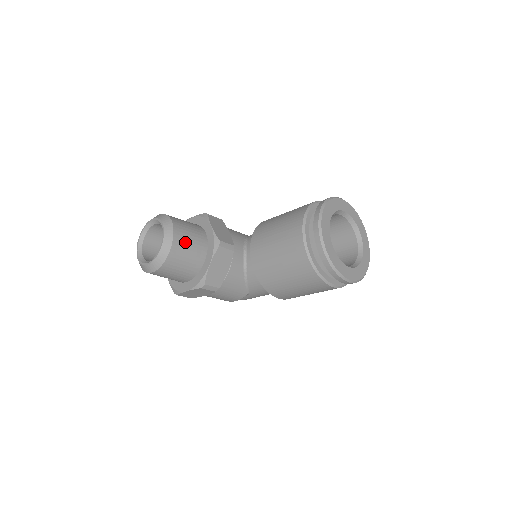
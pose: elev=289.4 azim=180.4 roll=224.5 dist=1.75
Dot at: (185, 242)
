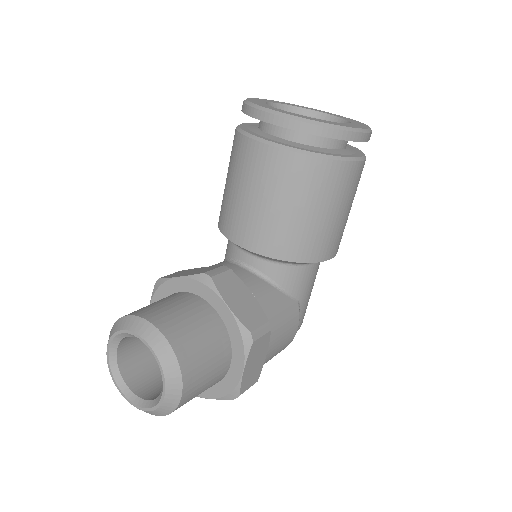
Dot at: (171, 316)
